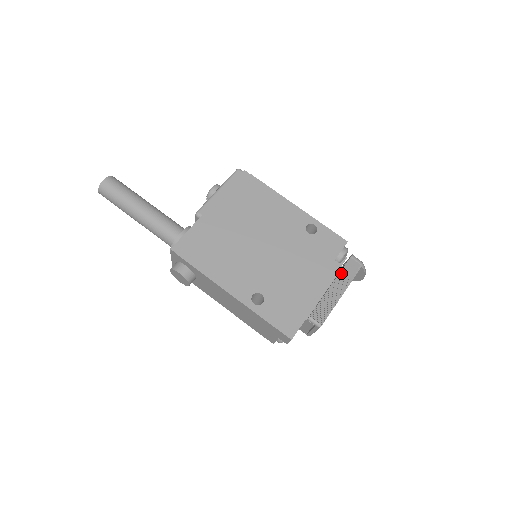
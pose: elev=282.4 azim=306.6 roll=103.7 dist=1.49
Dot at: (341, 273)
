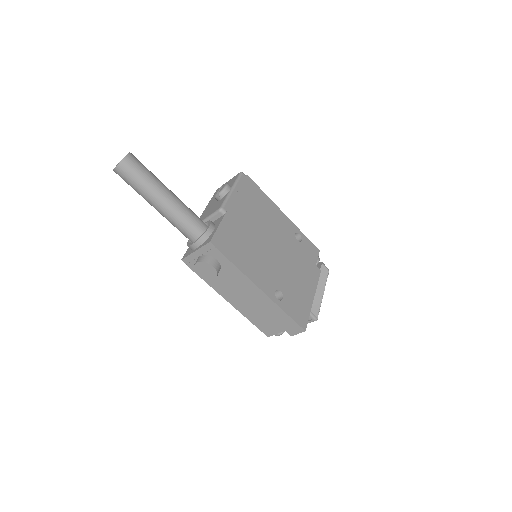
Dot at: (320, 276)
